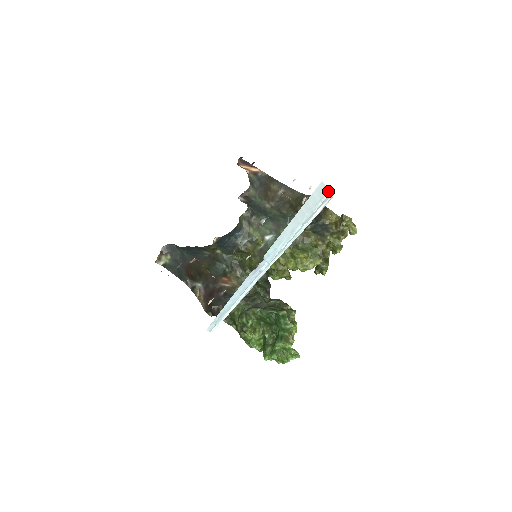
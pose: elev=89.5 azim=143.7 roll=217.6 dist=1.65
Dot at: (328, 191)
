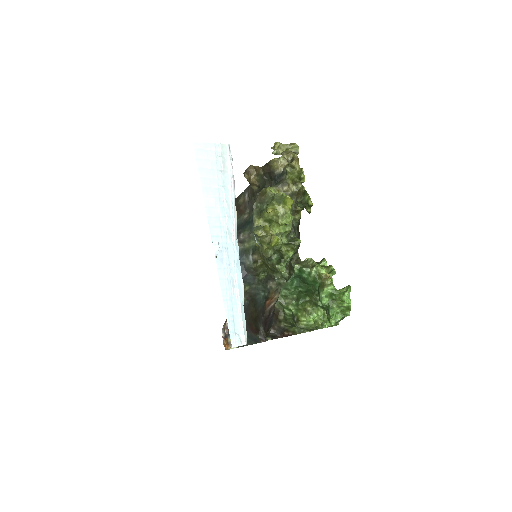
Dot at: (215, 144)
